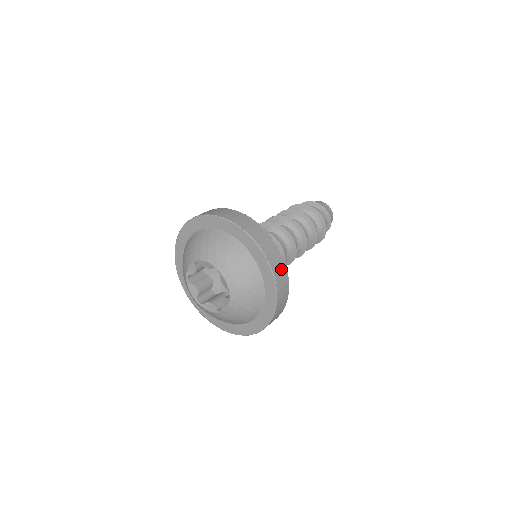
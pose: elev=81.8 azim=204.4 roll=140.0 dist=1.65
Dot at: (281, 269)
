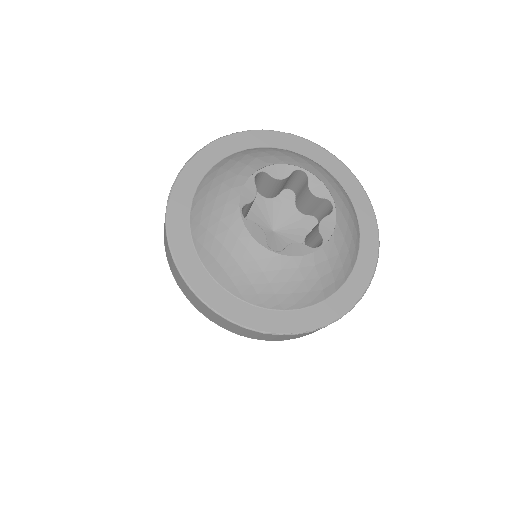
Dot at: occluded
